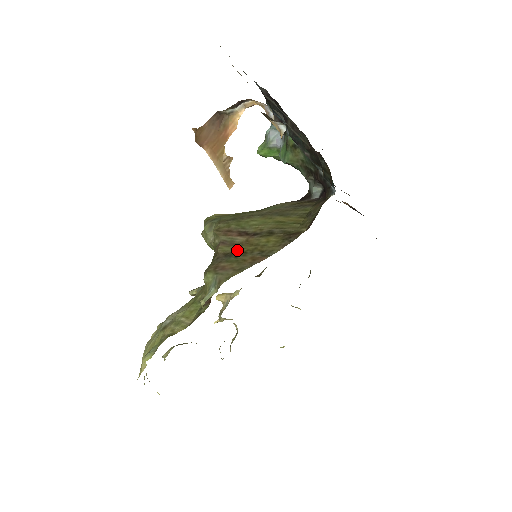
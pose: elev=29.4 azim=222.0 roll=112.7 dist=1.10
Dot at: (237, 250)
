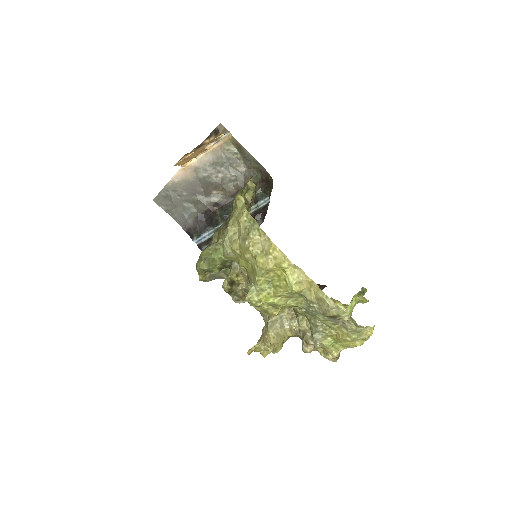
Dot at: occluded
